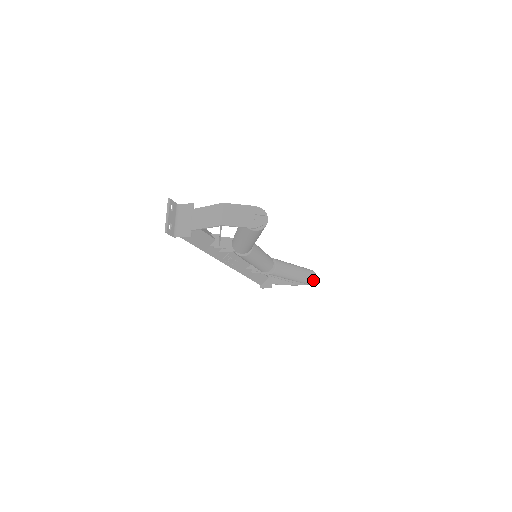
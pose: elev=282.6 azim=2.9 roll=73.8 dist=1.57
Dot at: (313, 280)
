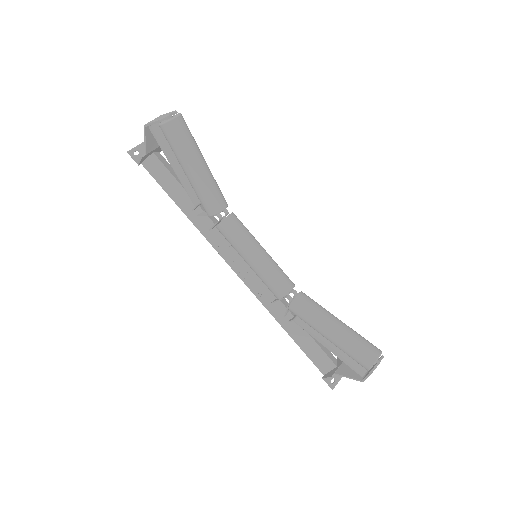
Dot at: (371, 358)
